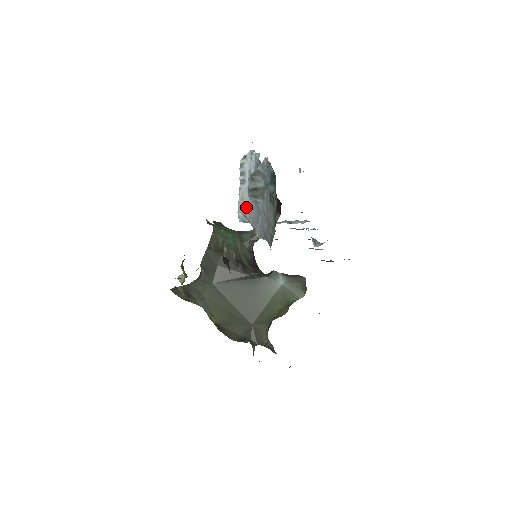
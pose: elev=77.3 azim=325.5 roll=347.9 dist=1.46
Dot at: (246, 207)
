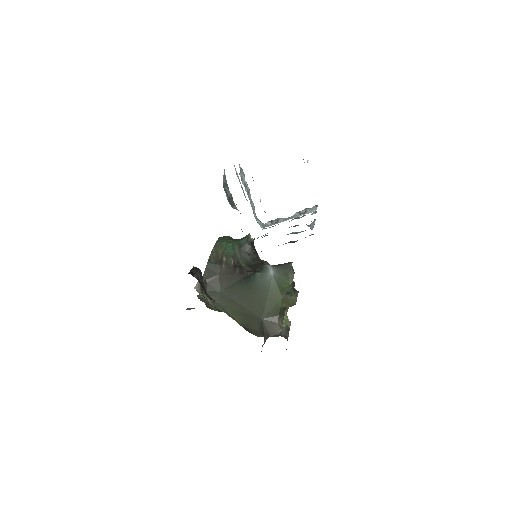
Dot at: occluded
